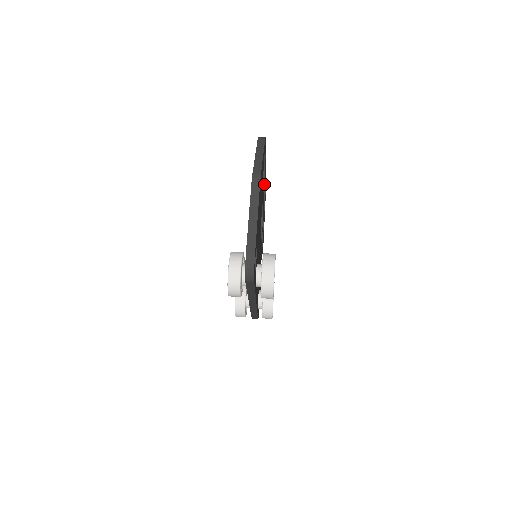
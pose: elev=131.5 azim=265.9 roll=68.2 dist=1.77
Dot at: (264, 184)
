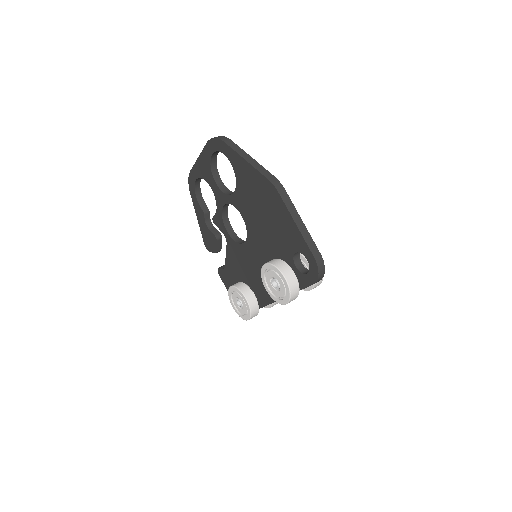
Dot at: occluded
